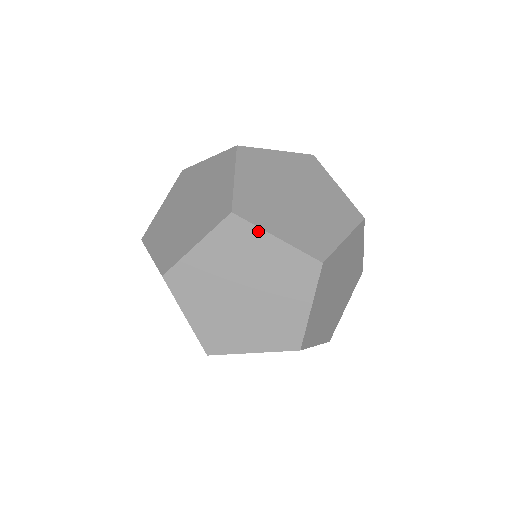
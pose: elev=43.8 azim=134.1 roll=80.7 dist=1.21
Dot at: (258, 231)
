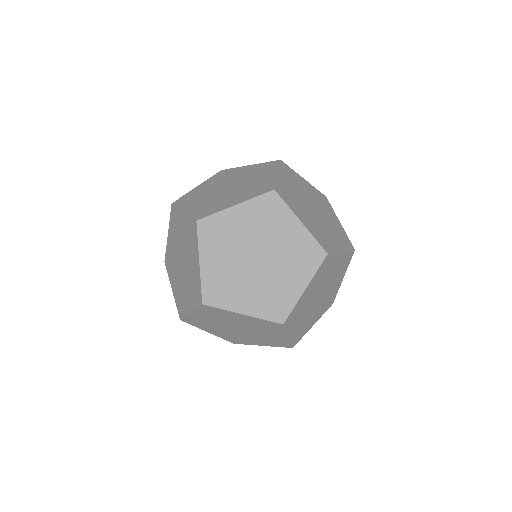
Dot at: (227, 311)
